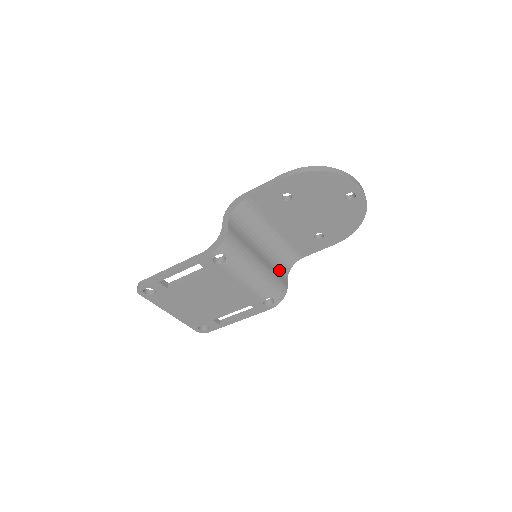
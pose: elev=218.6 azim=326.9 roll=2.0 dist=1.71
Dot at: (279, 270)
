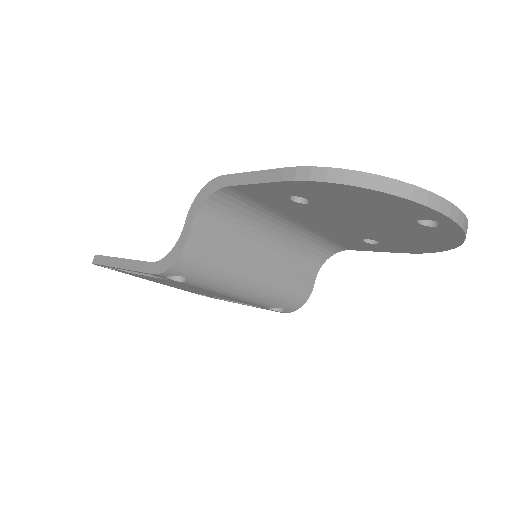
Dot at: (301, 267)
